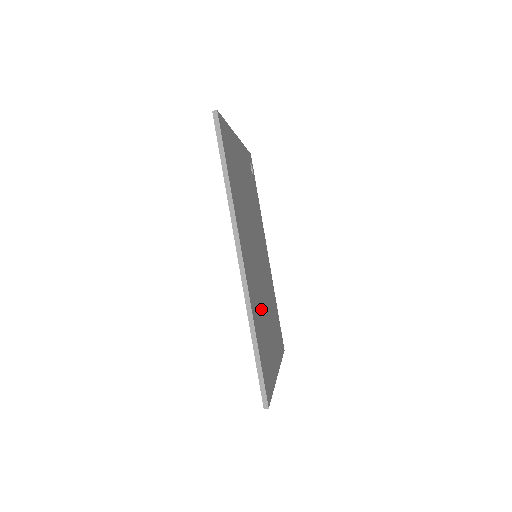
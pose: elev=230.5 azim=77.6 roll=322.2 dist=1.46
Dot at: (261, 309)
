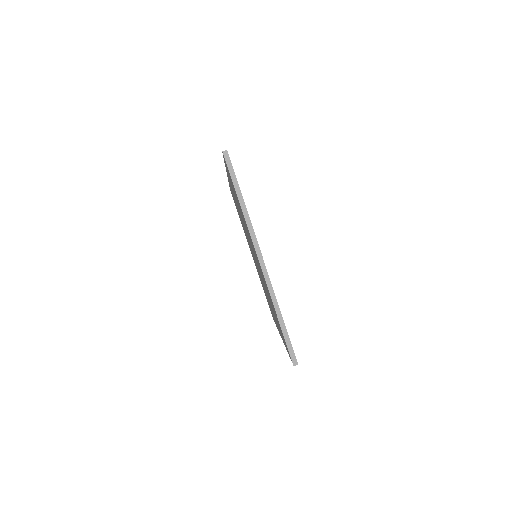
Dot at: occluded
